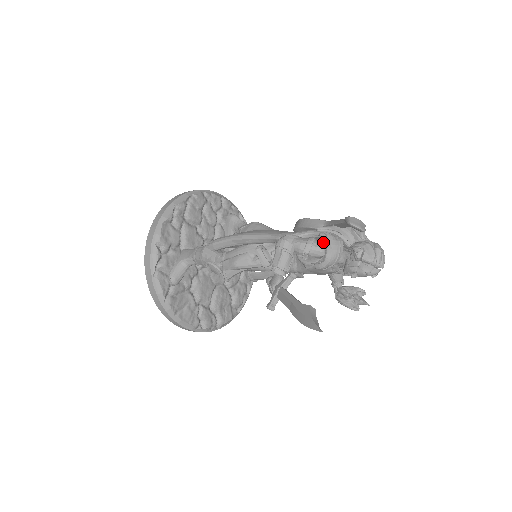
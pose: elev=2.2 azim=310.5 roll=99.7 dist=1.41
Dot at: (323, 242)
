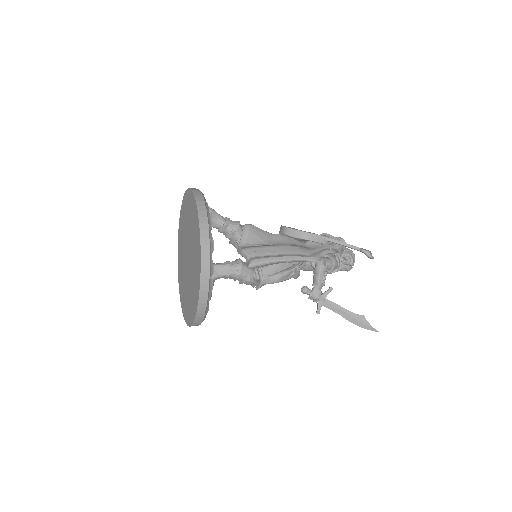
Dot at: occluded
